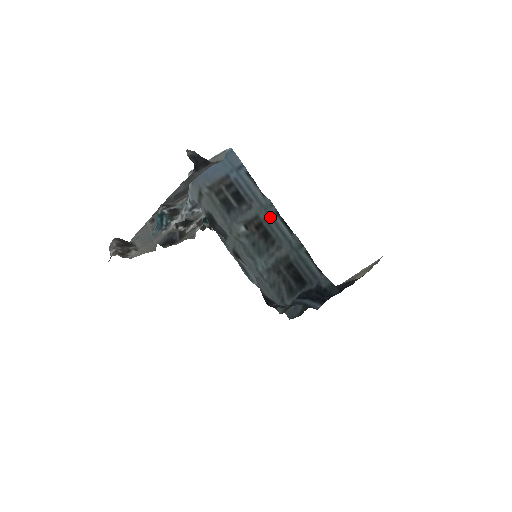
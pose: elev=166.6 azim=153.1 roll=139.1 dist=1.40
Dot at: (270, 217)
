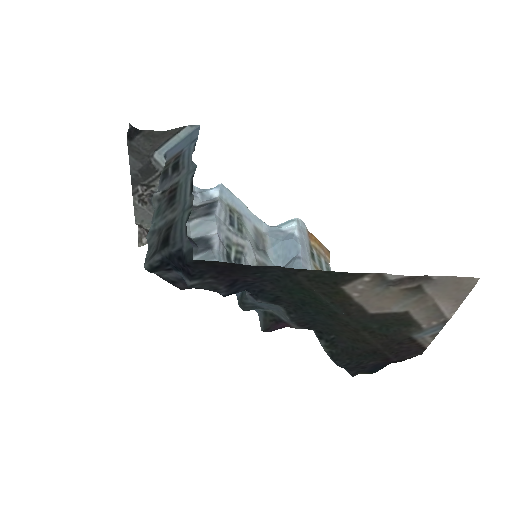
Dot at: (186, 181)
